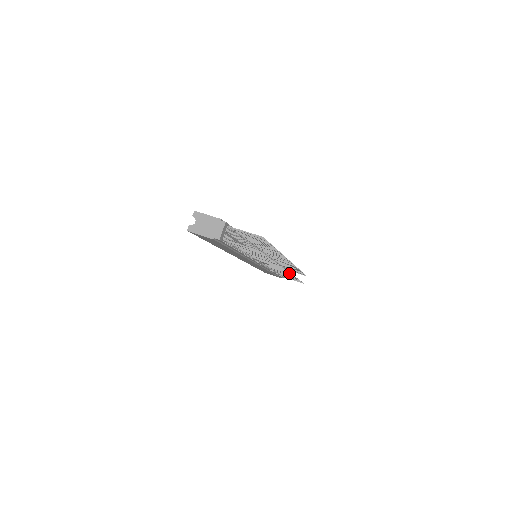
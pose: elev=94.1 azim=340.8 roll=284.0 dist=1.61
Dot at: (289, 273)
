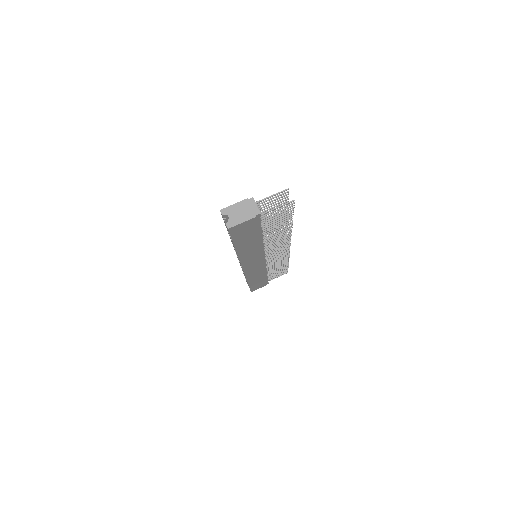
Dot at: occluded
